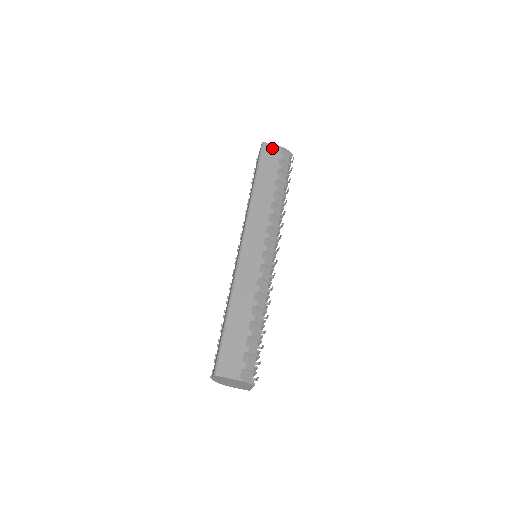
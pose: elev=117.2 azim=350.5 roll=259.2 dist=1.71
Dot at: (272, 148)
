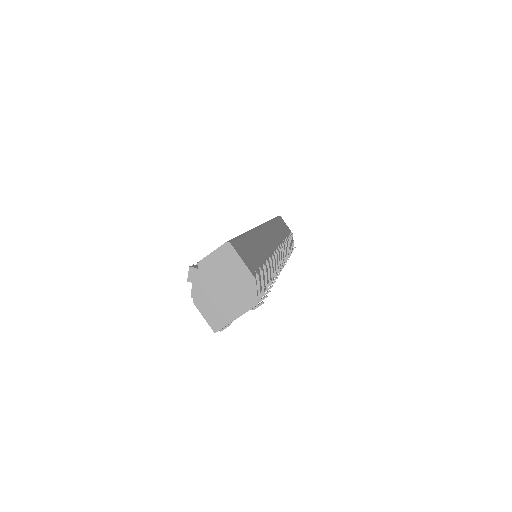
Dot at: occluded
